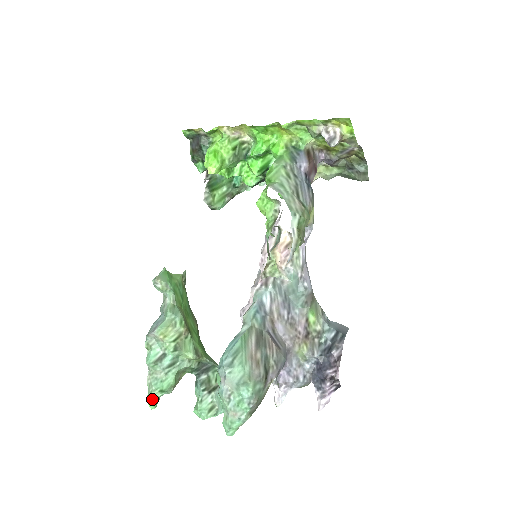
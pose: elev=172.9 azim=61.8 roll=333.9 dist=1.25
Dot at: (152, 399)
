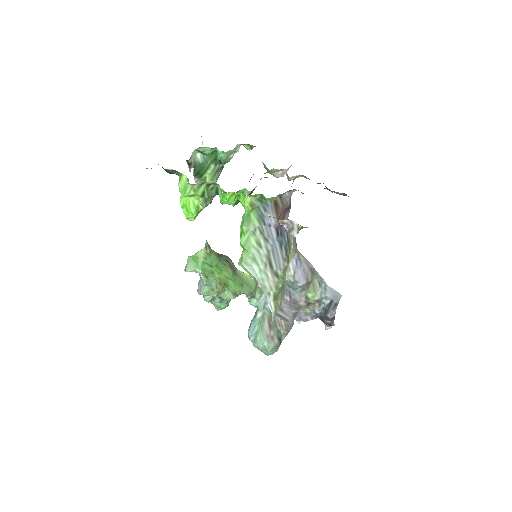
Dot at: occluded
